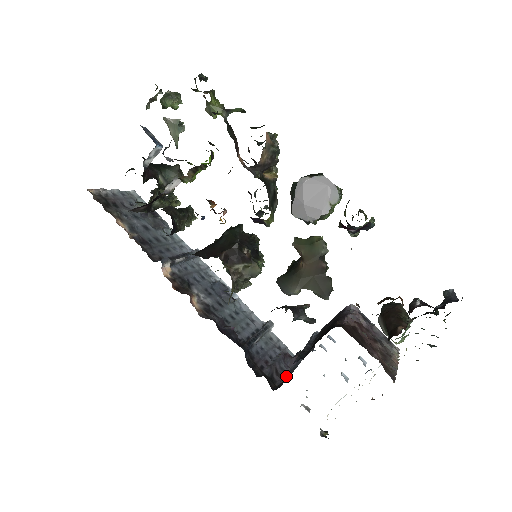
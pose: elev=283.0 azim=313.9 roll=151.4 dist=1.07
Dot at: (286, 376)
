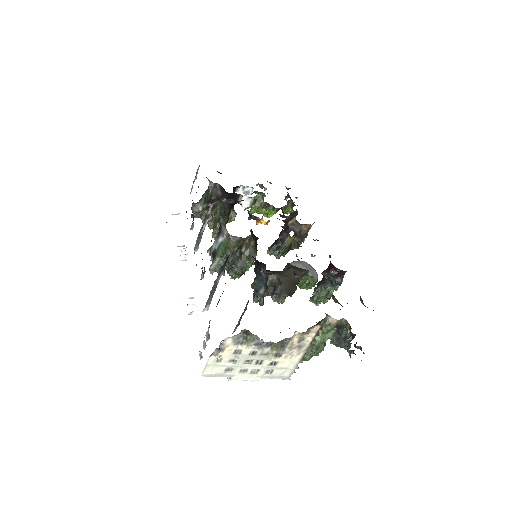
Dot at: occluded
